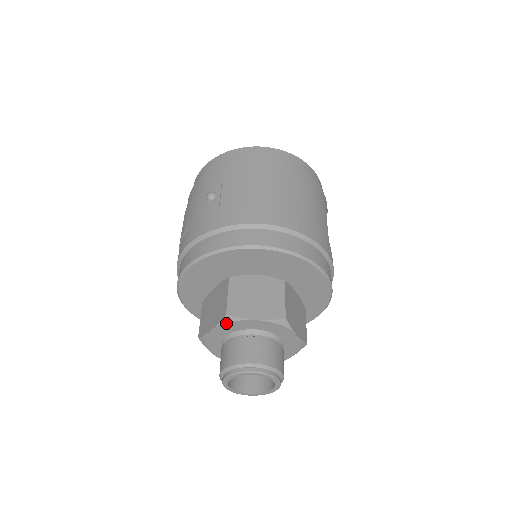
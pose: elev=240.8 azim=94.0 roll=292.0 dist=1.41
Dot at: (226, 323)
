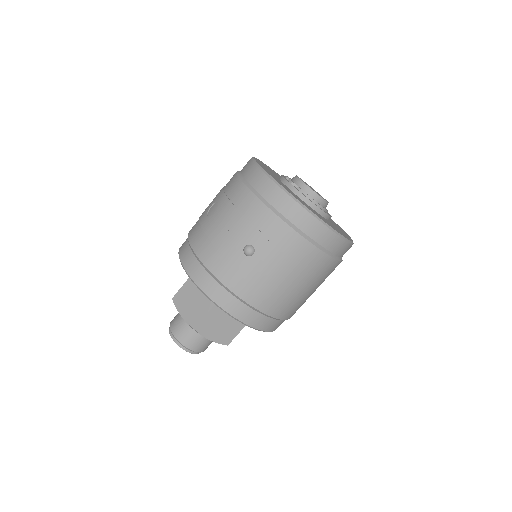
Dot at: (191, 327)
